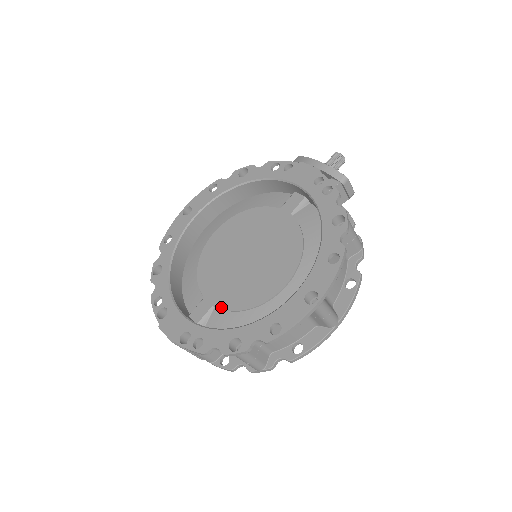
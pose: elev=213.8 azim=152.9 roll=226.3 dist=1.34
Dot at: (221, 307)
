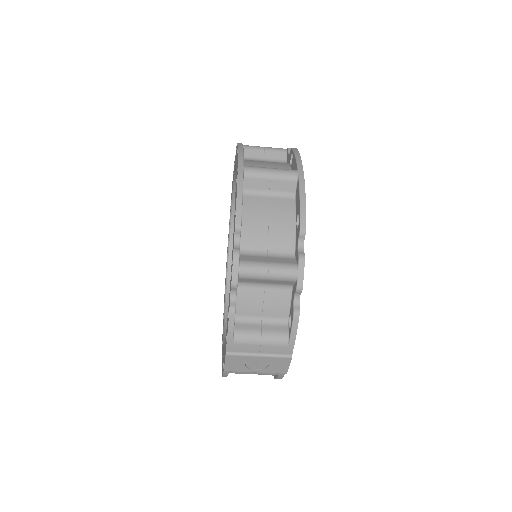
Dot at: occluded
